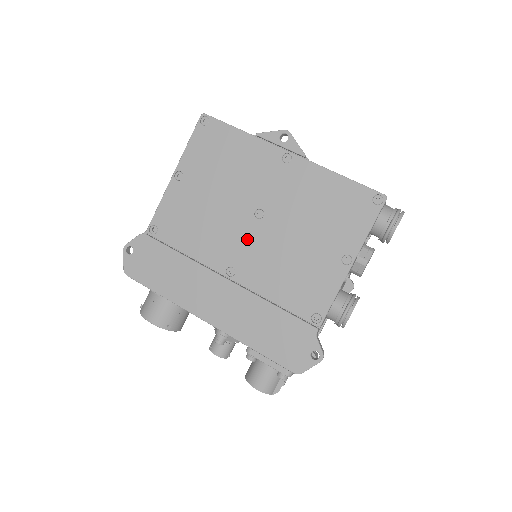
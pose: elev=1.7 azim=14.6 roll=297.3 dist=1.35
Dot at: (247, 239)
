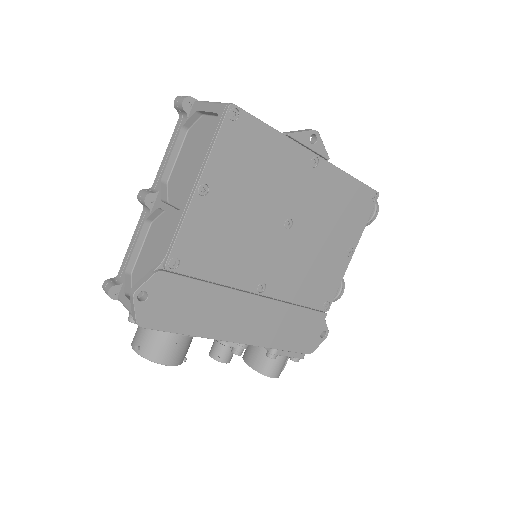
Dot at: (277, 252)
